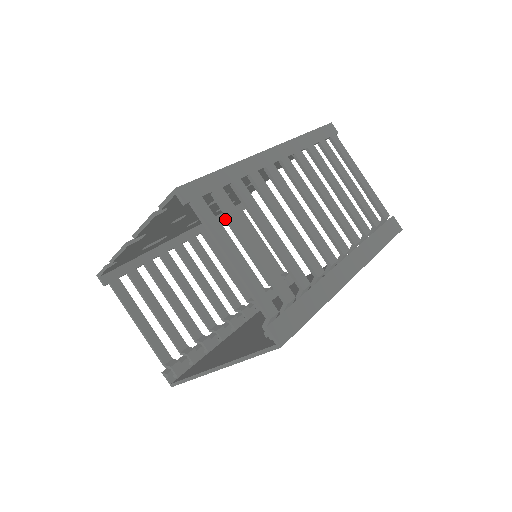
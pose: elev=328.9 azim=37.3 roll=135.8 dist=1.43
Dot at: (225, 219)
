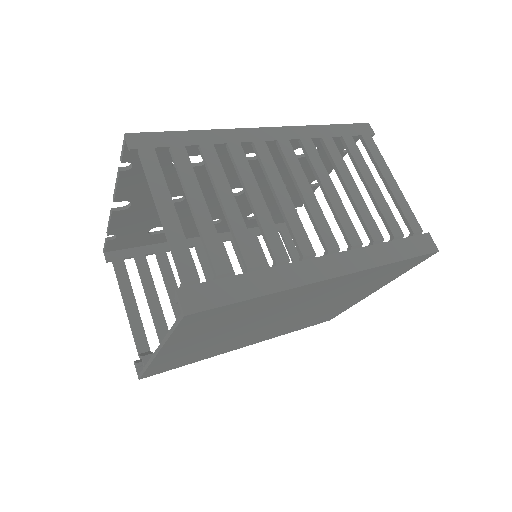
Dot at: occluded
